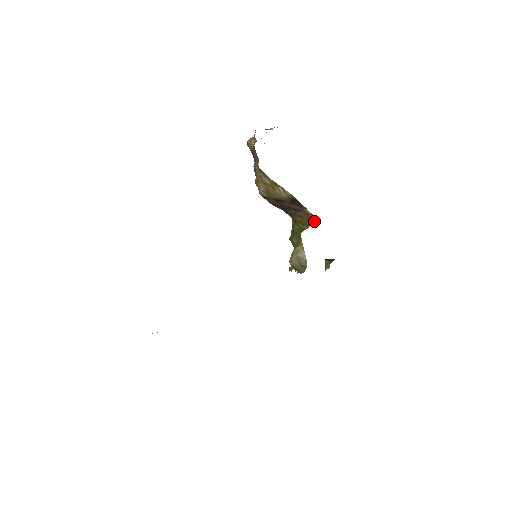
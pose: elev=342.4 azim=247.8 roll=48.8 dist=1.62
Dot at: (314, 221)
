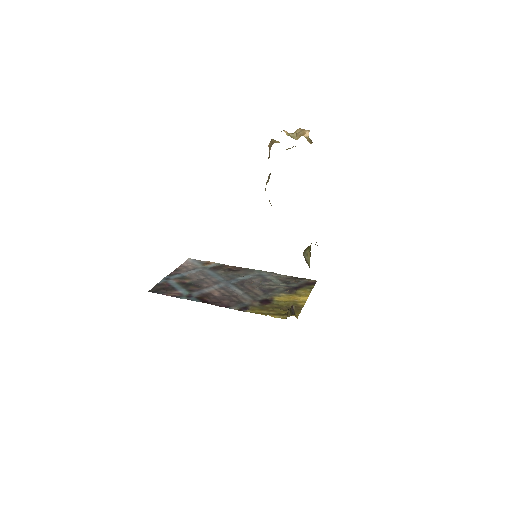
Dot at: occluded
